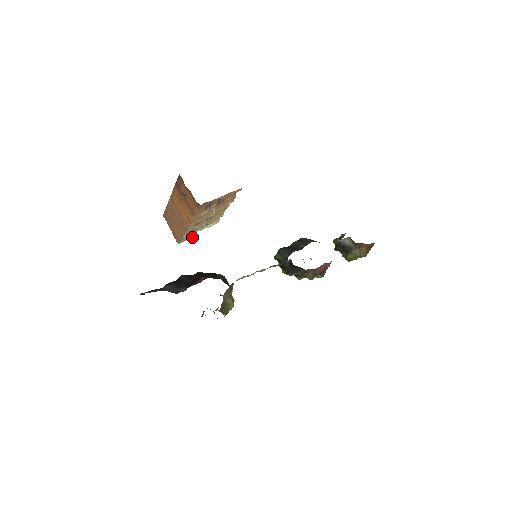
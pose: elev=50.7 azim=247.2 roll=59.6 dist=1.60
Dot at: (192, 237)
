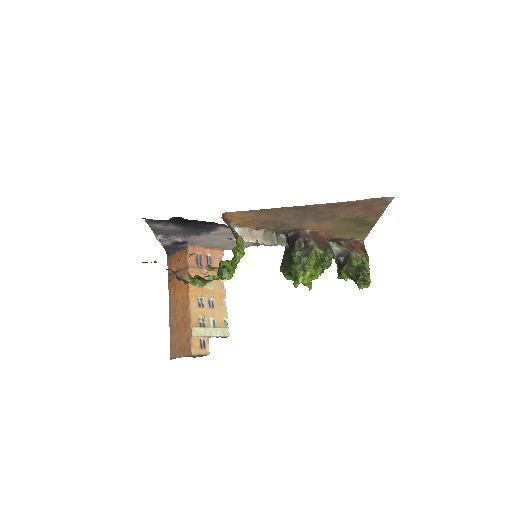
Dot at: (206, 353)
